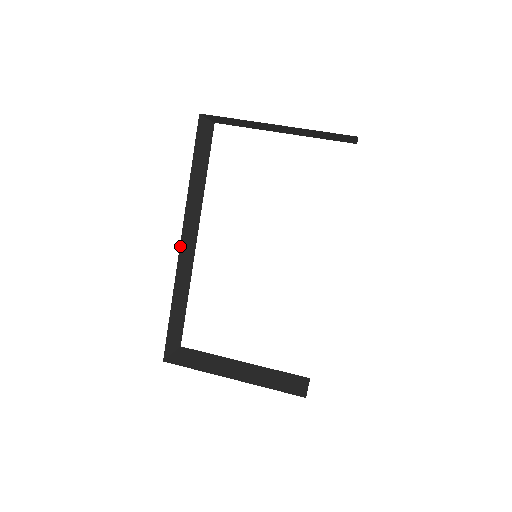
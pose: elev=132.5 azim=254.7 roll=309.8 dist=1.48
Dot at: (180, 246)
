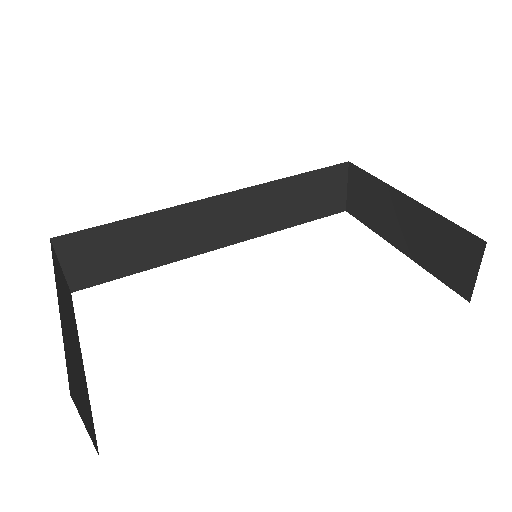
Dot at: (212, 199)
